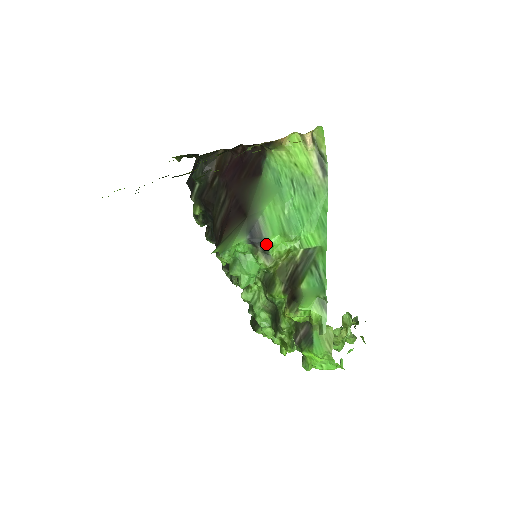
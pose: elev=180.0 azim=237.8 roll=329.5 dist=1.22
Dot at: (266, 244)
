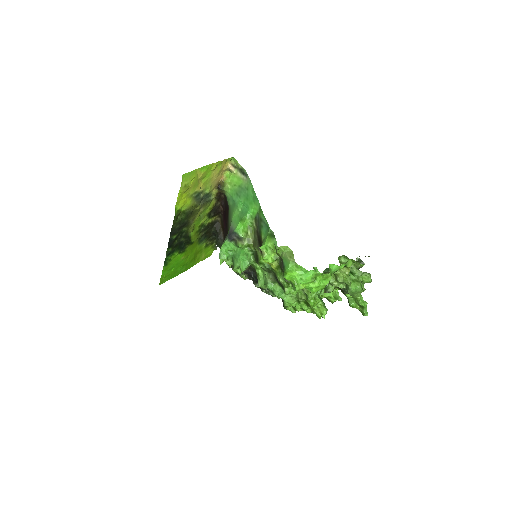
Dot at: (235, 232)
